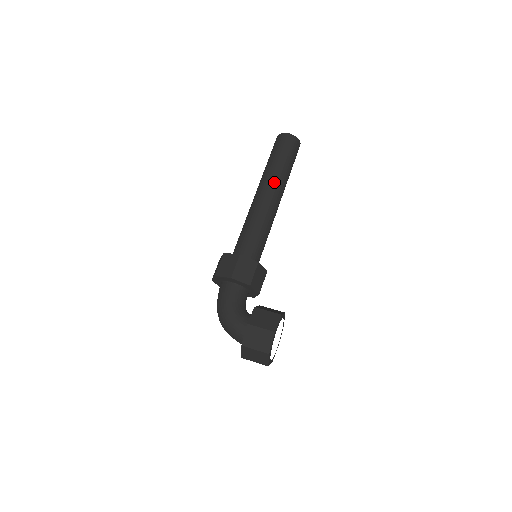
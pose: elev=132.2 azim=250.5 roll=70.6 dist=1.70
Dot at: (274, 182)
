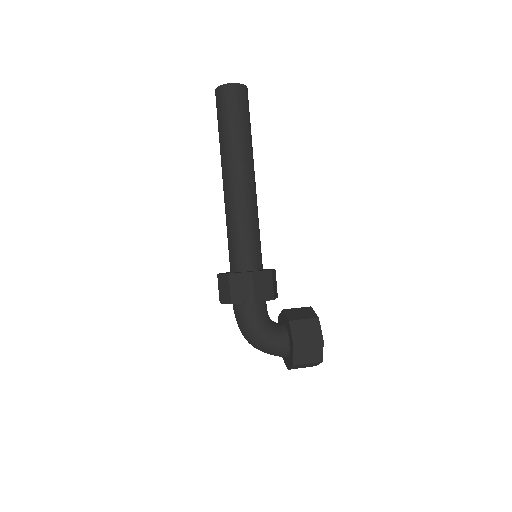
Dot at: (245, 160)
